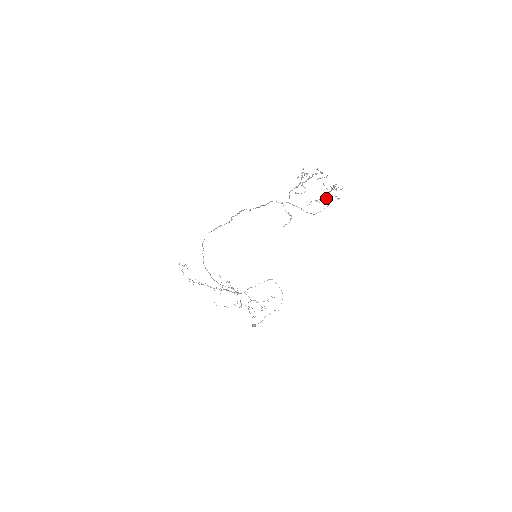
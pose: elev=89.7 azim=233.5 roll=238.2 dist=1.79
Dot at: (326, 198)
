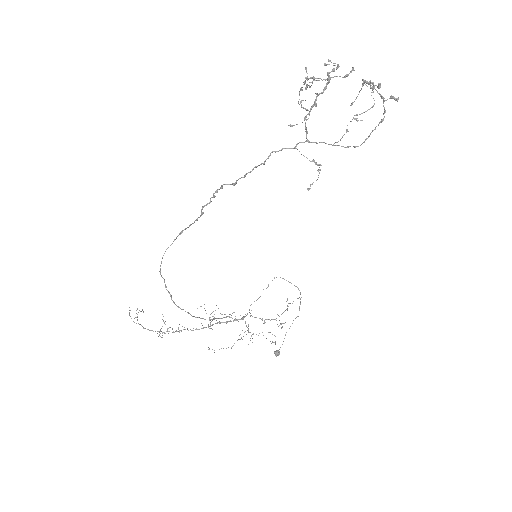
Dot at: occluded
